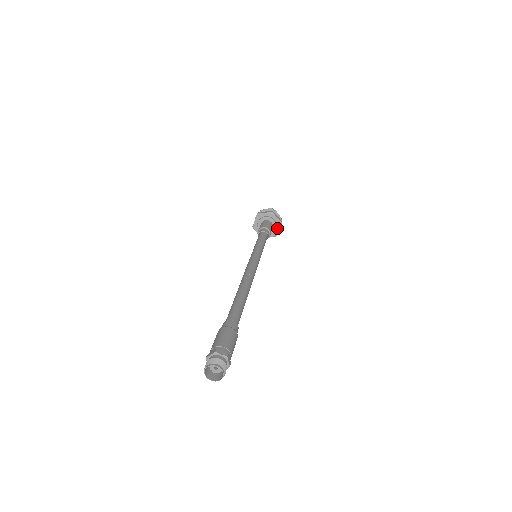
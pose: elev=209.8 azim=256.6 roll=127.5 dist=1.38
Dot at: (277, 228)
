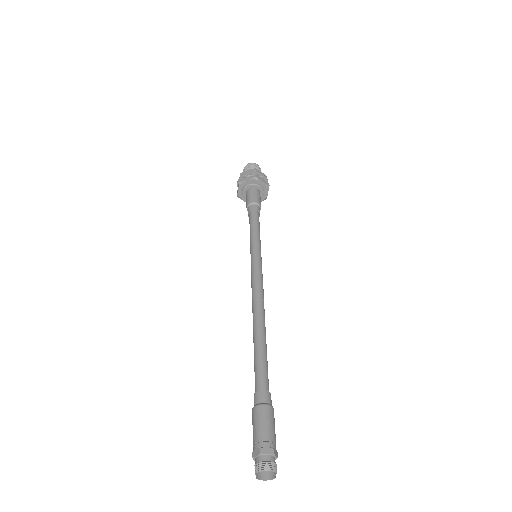
Dot at: (265, 192)
